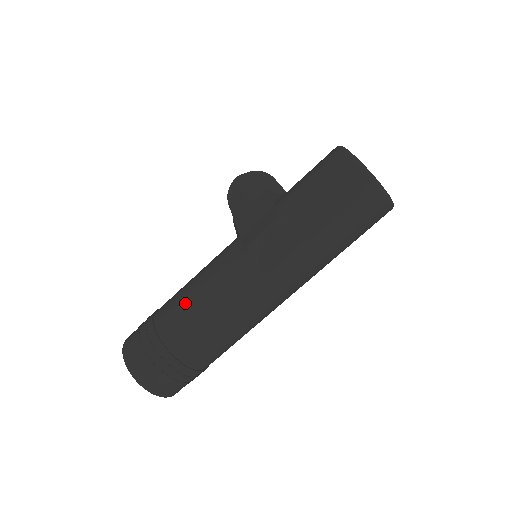
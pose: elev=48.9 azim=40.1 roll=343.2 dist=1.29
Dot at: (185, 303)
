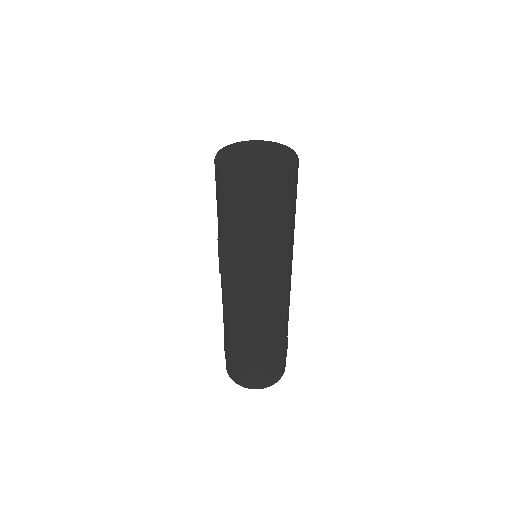
Dot at: (224, 325)
